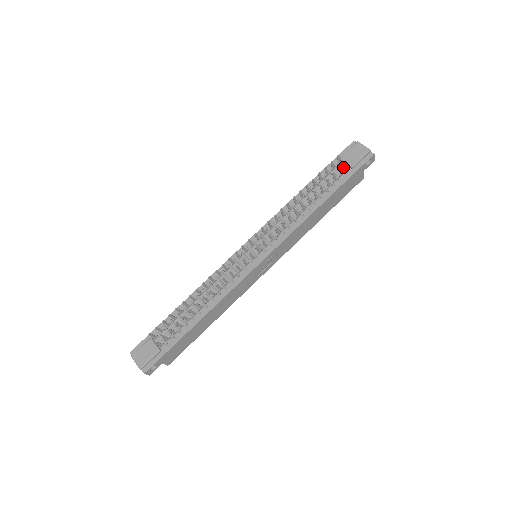
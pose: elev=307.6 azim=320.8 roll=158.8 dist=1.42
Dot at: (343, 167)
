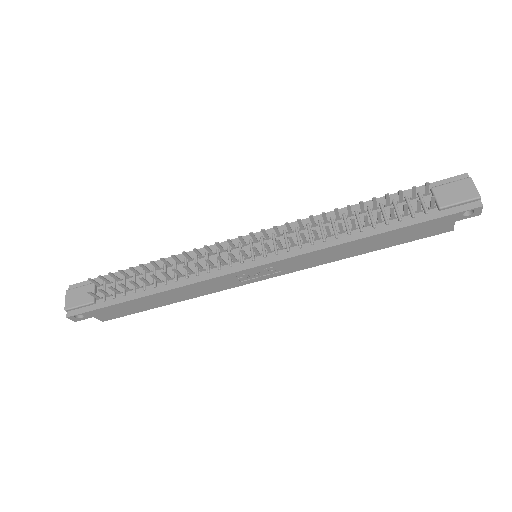
Dot at: (428, 202)
